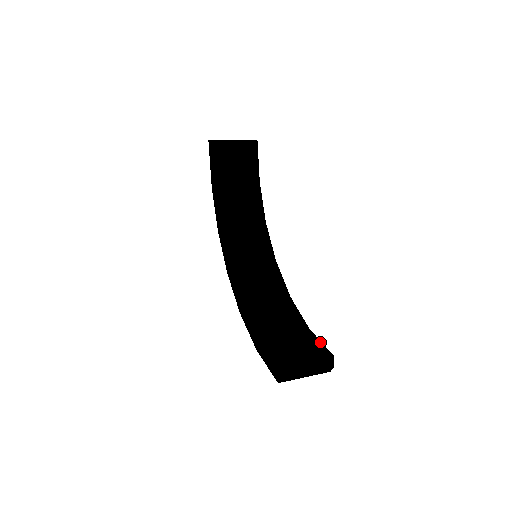
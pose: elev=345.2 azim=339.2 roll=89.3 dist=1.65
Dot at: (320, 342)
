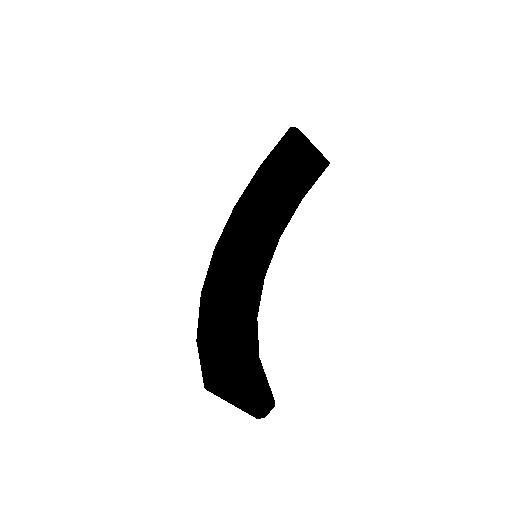
Dot at: occluded
